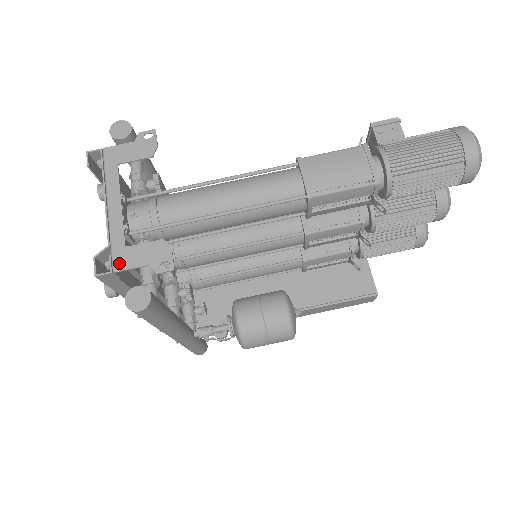
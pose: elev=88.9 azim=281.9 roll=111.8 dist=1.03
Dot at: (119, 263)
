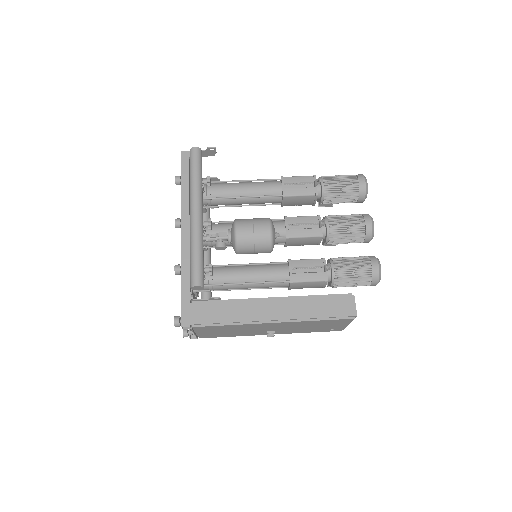
Dot at: occluded
